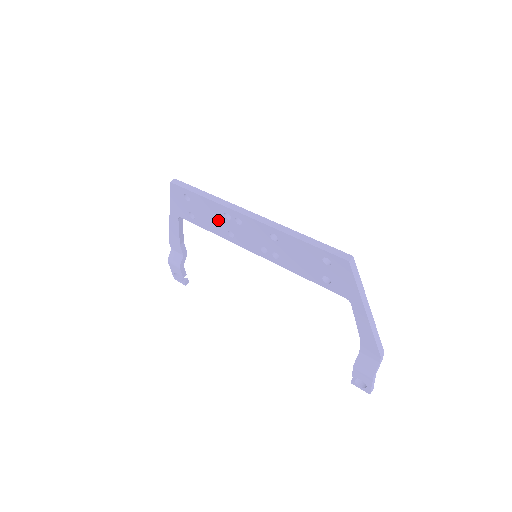
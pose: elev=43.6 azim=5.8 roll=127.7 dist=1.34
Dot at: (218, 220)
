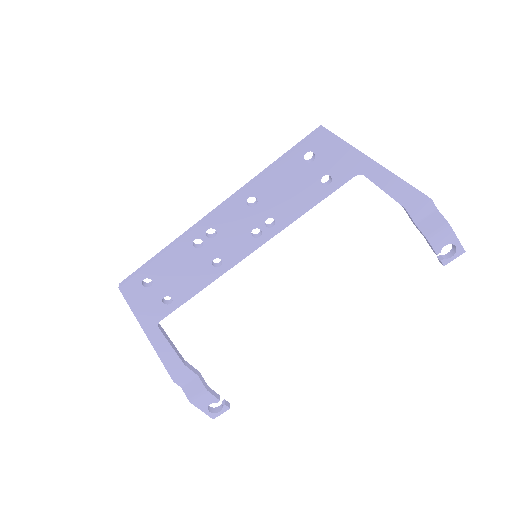
Dot at: (193, 264)
